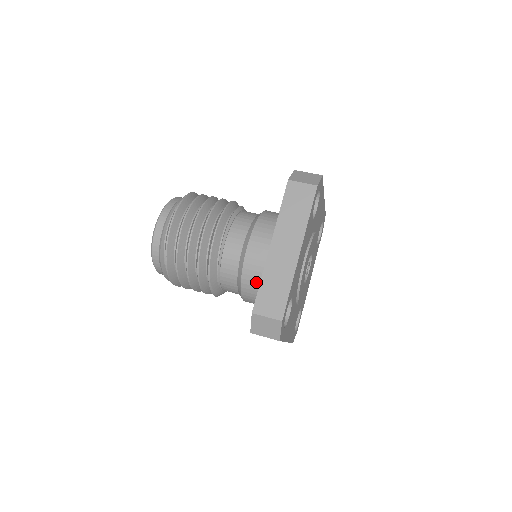
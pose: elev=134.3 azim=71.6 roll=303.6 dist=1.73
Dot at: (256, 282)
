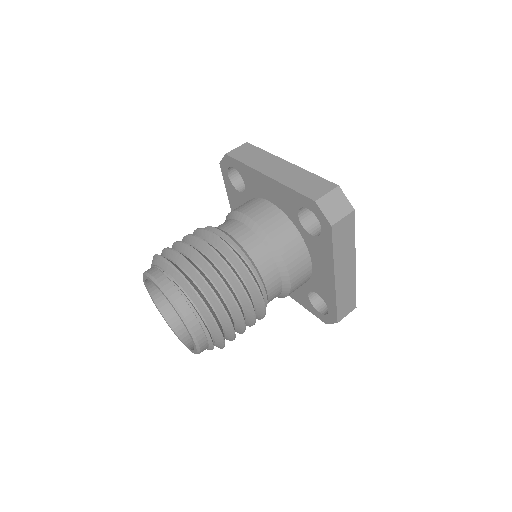
Dot at: occluded
